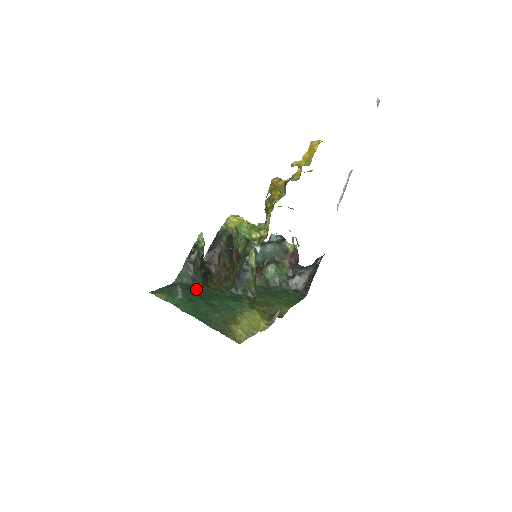
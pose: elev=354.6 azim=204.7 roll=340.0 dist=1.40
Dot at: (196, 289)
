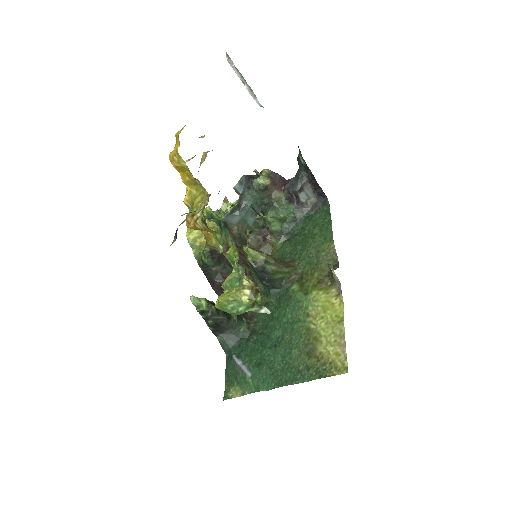
Dot at: (248, 337)
